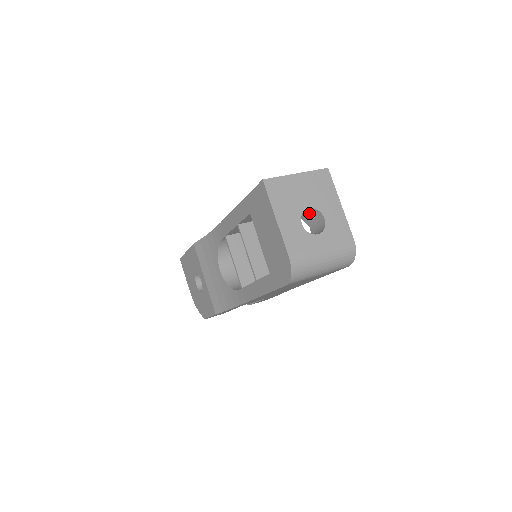
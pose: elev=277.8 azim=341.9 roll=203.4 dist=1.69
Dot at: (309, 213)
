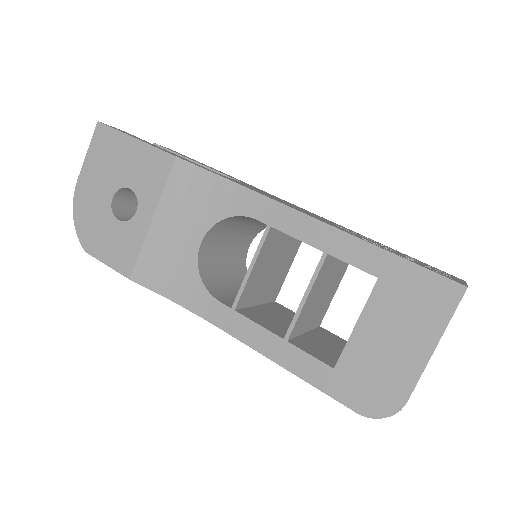
Dot at: occluded
